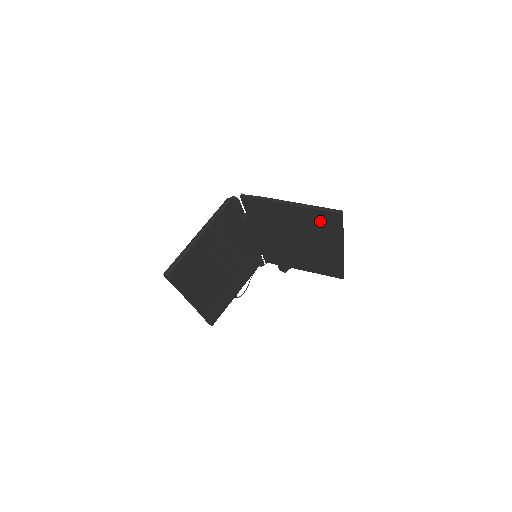
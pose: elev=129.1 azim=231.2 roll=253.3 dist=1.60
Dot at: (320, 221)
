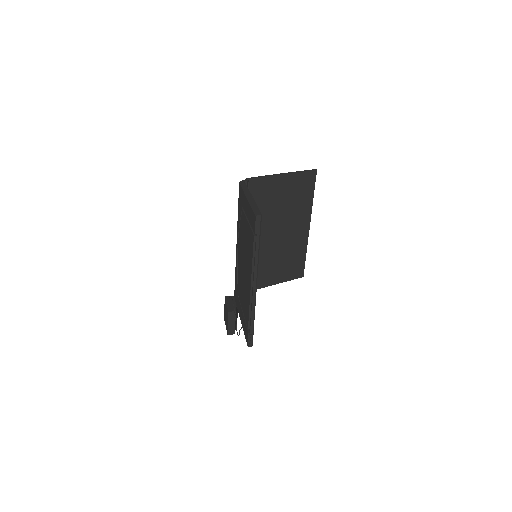
Dot at: (300, 188)
